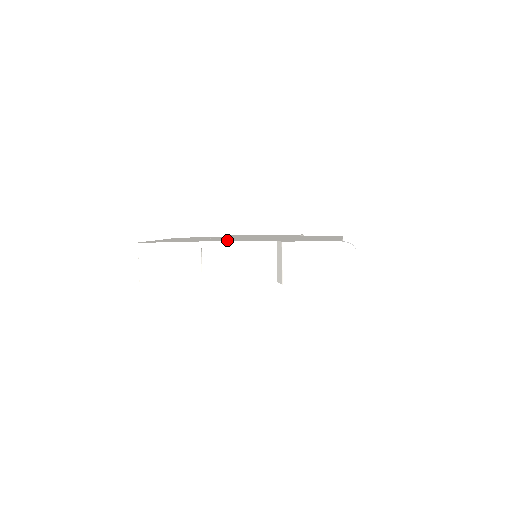
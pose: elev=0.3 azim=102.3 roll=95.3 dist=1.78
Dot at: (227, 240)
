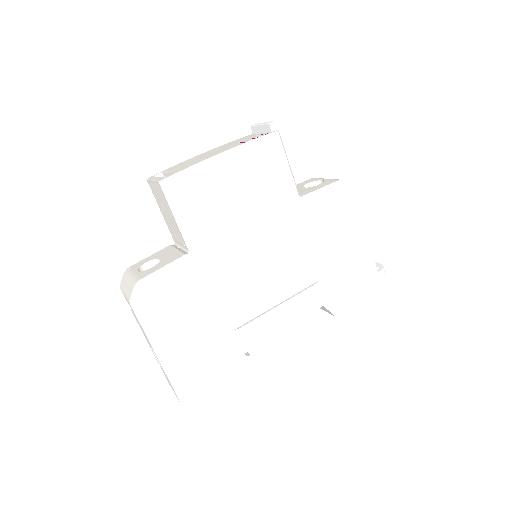
Dot at: (266, 324)
